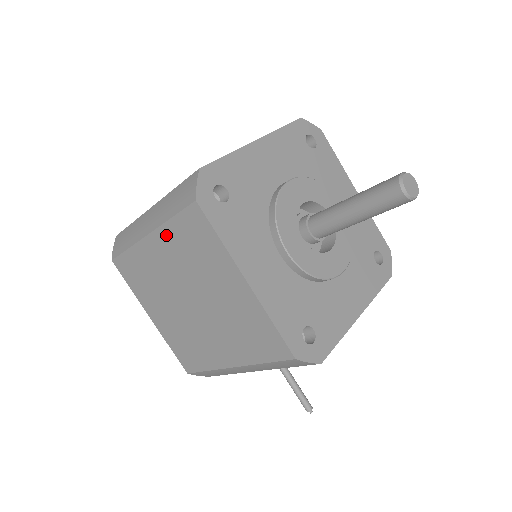
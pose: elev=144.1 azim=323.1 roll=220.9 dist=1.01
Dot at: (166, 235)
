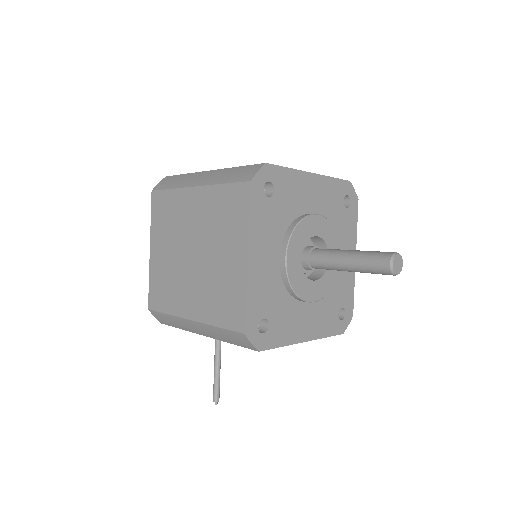
Dot at: (210, 194)
